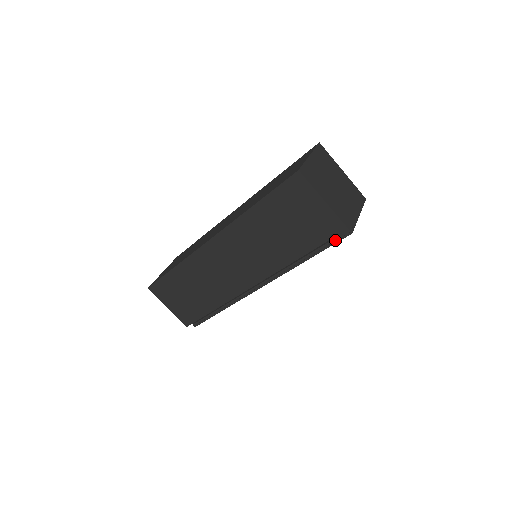
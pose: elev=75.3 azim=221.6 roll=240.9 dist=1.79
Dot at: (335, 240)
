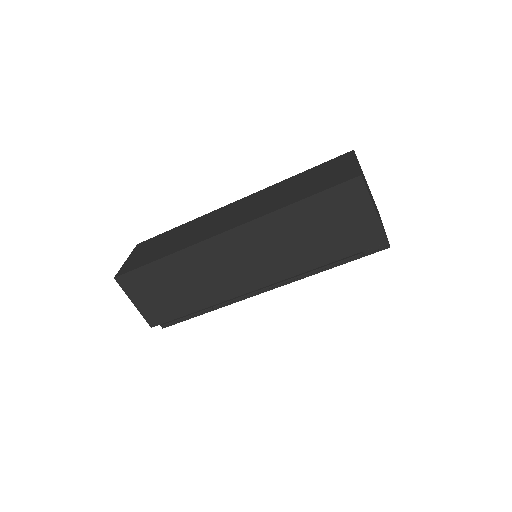
Dot at: (370, 251)
